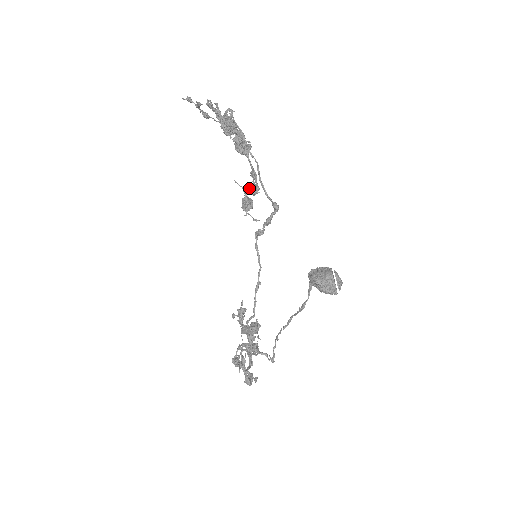
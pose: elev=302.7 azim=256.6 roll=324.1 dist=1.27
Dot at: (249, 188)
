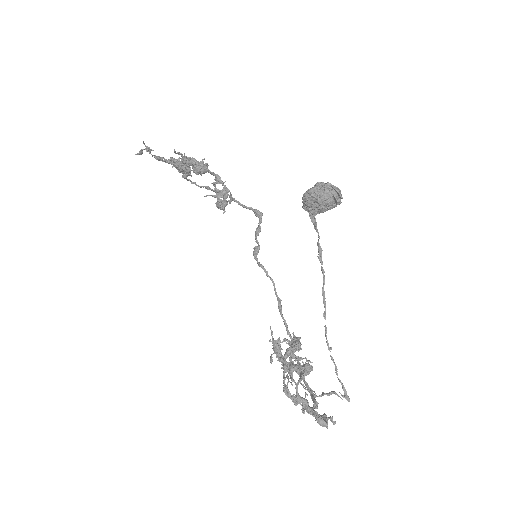
Dot at: (215, 183)
